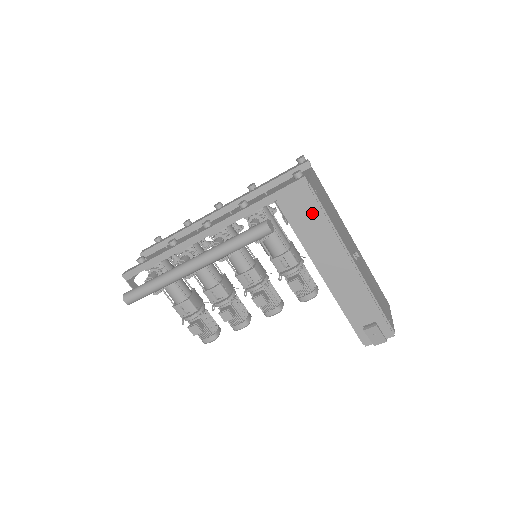
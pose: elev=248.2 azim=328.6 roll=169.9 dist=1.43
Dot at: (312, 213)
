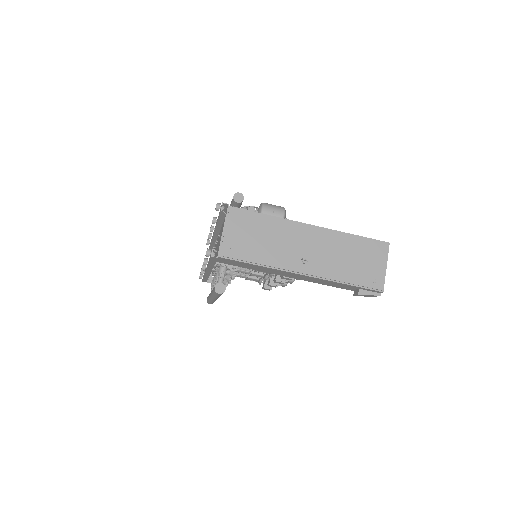
Dot at: (242, 264)
